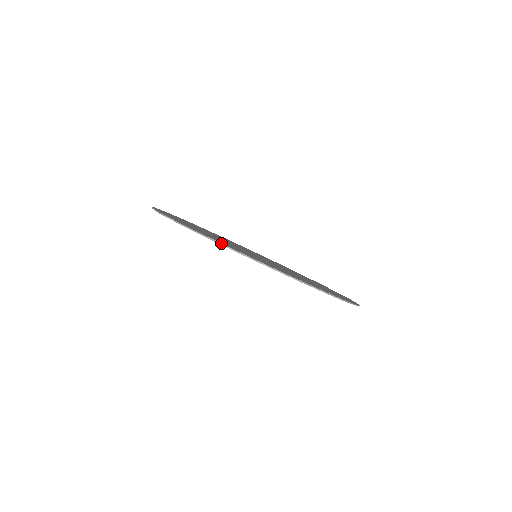
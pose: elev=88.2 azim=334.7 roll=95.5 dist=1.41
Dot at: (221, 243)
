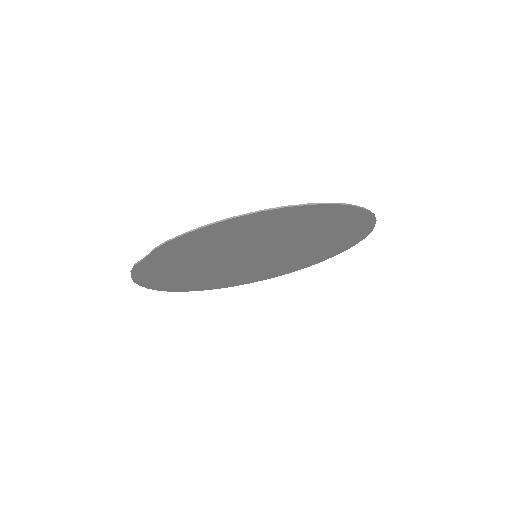
Dot at: (264, 209)
